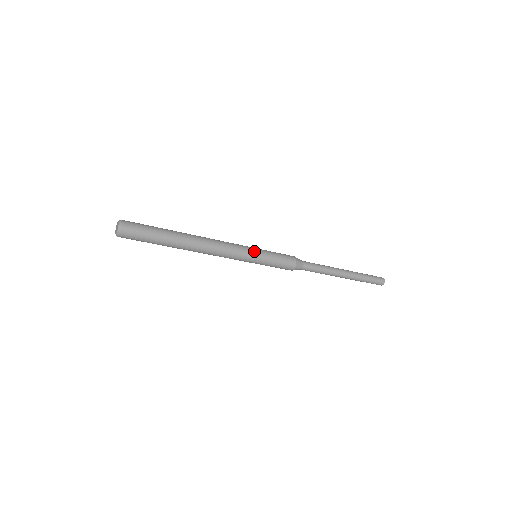
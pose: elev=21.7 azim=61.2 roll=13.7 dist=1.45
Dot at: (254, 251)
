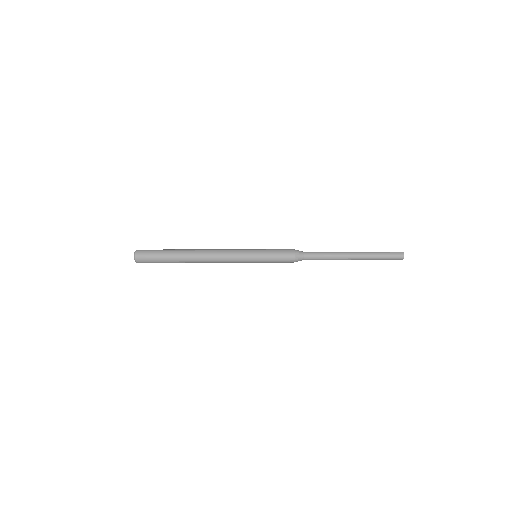
Dot at: (250, 250)
